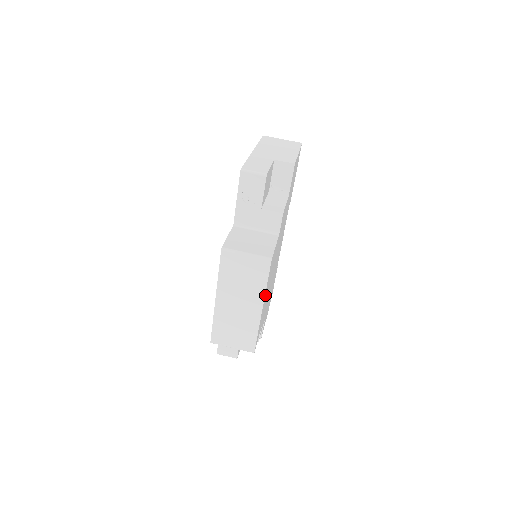
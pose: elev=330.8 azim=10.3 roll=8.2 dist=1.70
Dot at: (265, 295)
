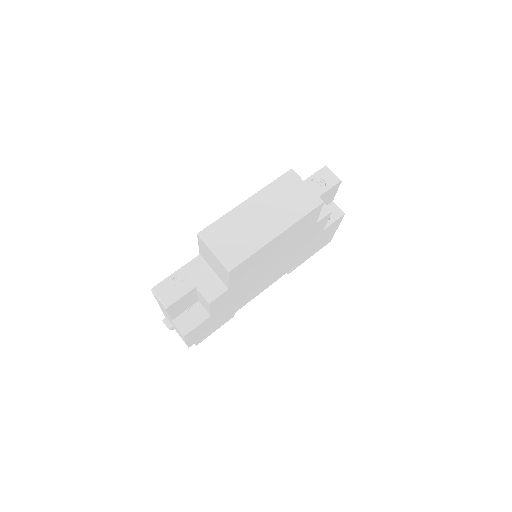
Dot at: (287, 231)
